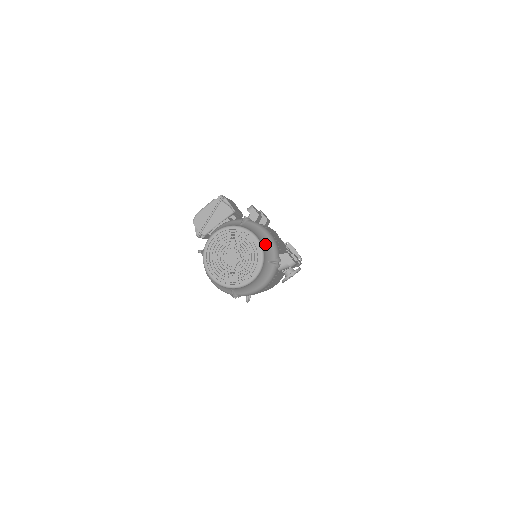
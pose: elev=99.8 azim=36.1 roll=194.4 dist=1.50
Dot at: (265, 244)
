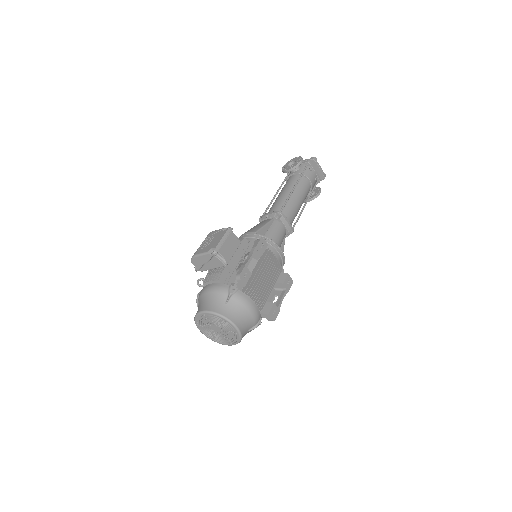
Dot at: (245, 323)
